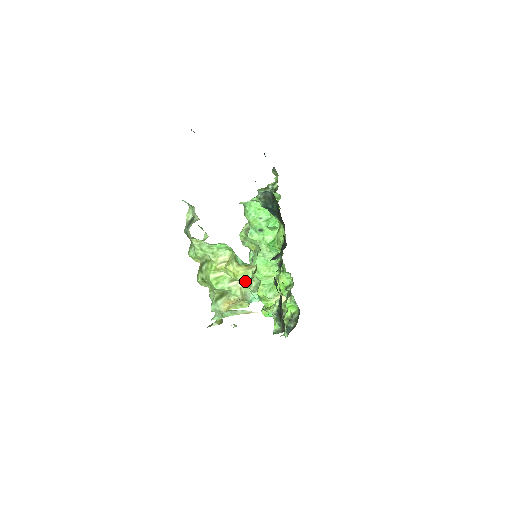
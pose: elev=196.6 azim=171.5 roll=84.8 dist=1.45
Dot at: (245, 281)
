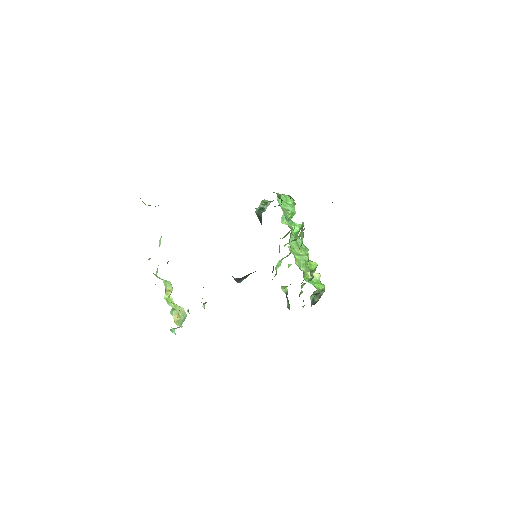
Dot at: (183, 309)
